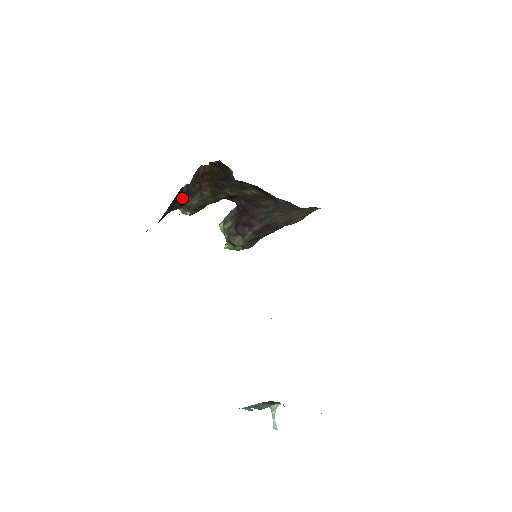
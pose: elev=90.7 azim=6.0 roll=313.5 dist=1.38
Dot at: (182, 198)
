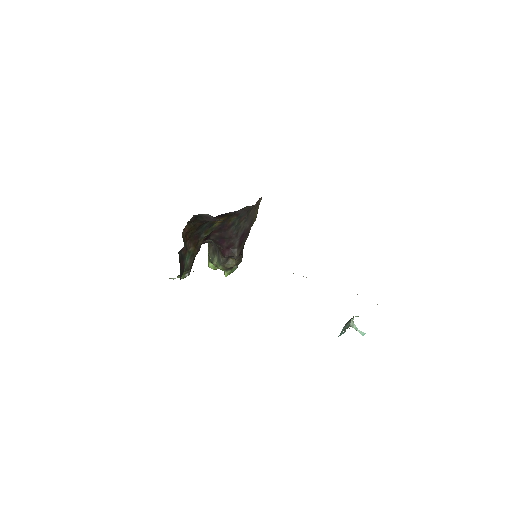
Dot at: (181, 265)
